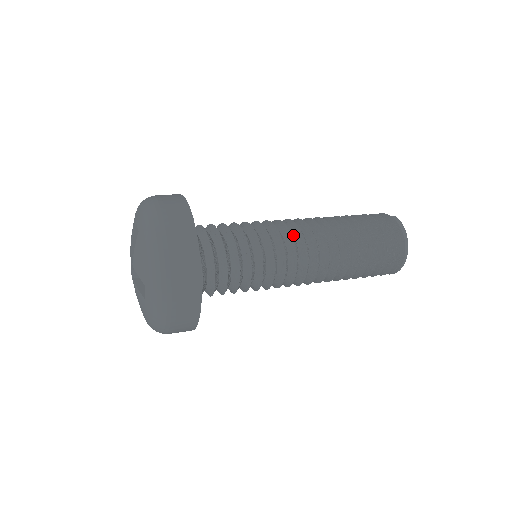
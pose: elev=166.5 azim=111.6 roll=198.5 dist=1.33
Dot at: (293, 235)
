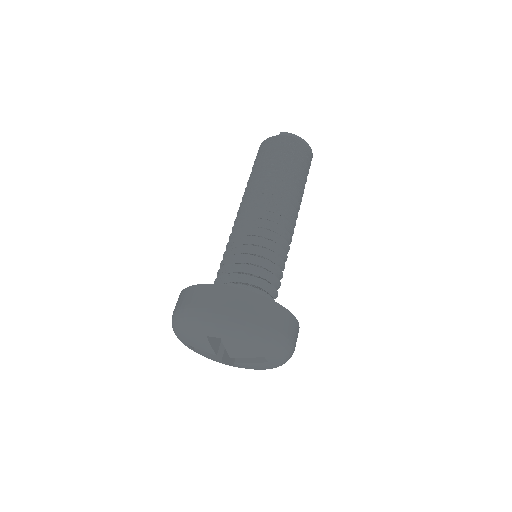
Dot at: occluded
